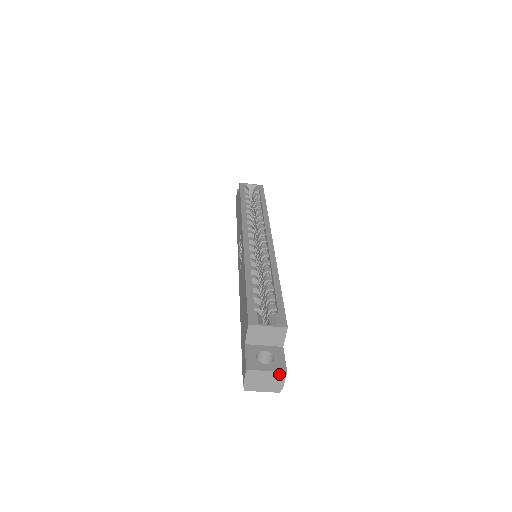
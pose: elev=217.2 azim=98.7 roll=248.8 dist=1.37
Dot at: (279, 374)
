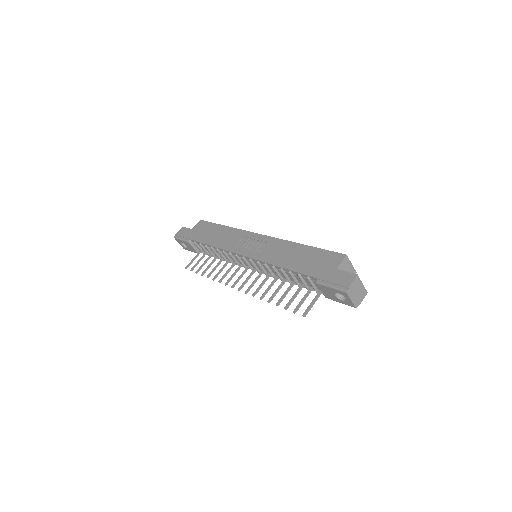
Dot at: (365, 291)
